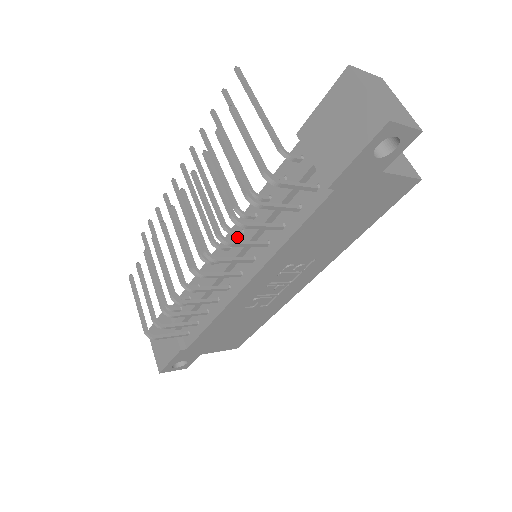
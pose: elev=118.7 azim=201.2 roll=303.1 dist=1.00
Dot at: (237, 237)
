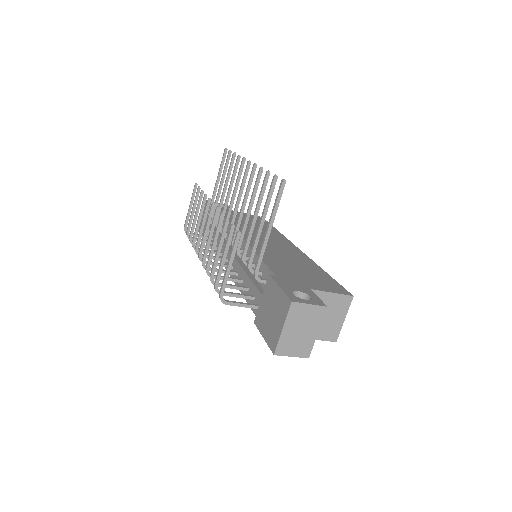
Dot at: (242, 249)
